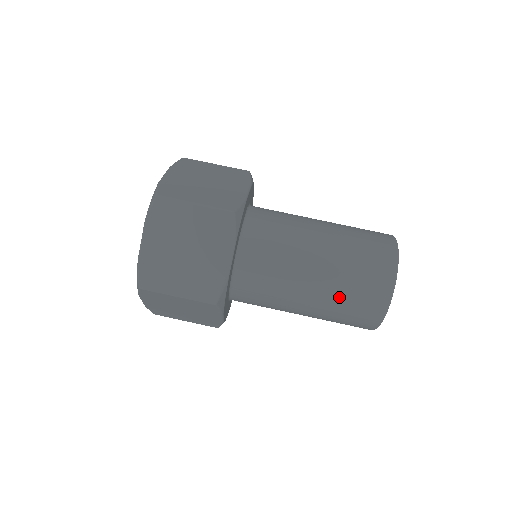
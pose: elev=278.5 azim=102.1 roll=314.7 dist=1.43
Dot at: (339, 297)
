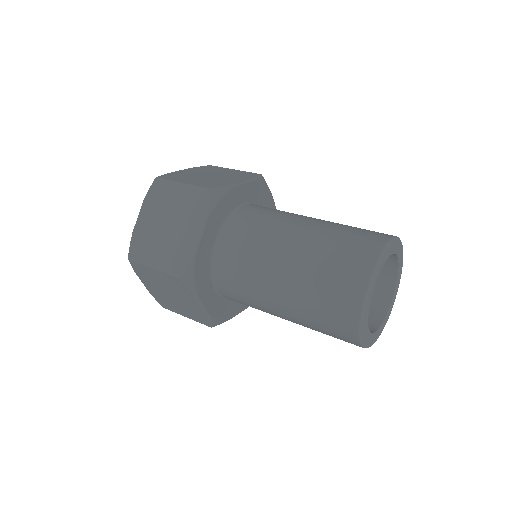
Dot at: (309, 289)
